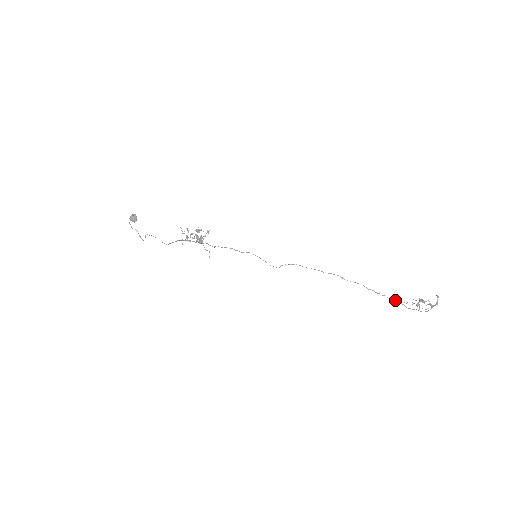
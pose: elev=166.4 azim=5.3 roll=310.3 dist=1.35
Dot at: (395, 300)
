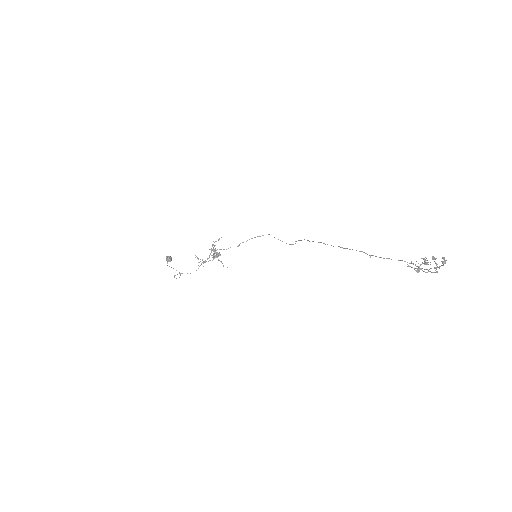
Dot at: (402, 260)
